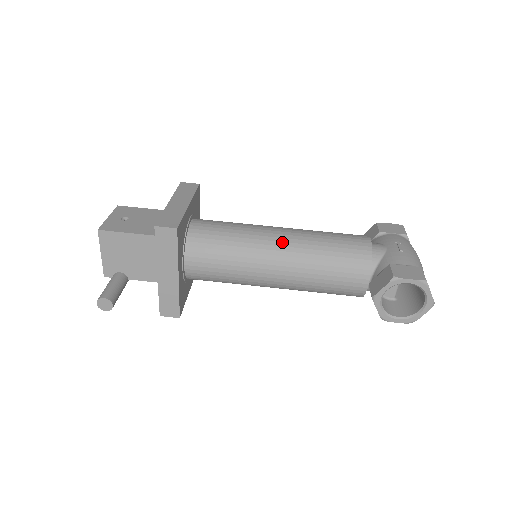
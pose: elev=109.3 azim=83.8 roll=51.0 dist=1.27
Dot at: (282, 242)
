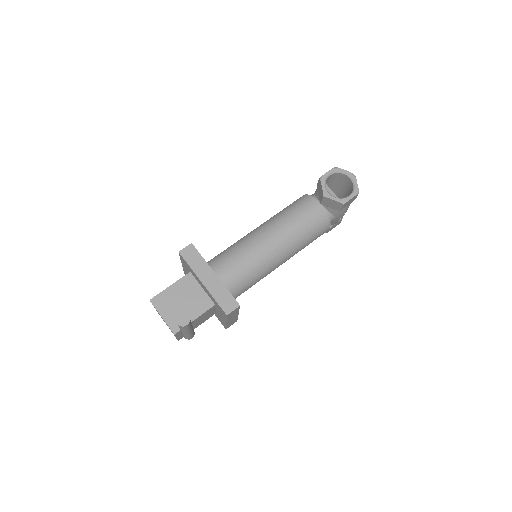
Dot at: (258, 227)
